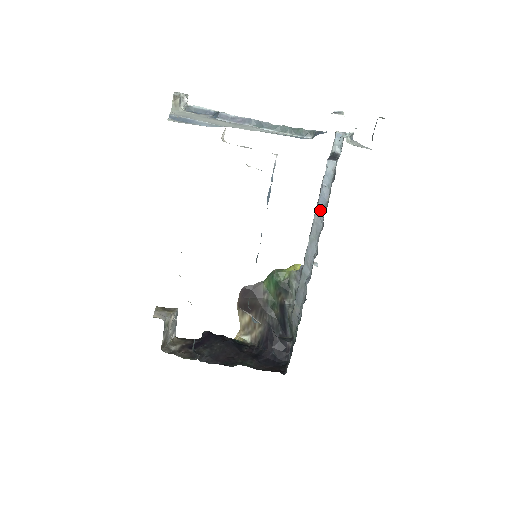
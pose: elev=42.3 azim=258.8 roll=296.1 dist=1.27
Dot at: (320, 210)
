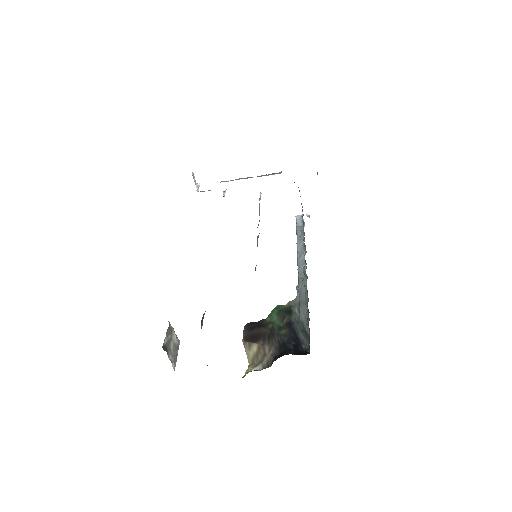
Dot at: (300, 237)
